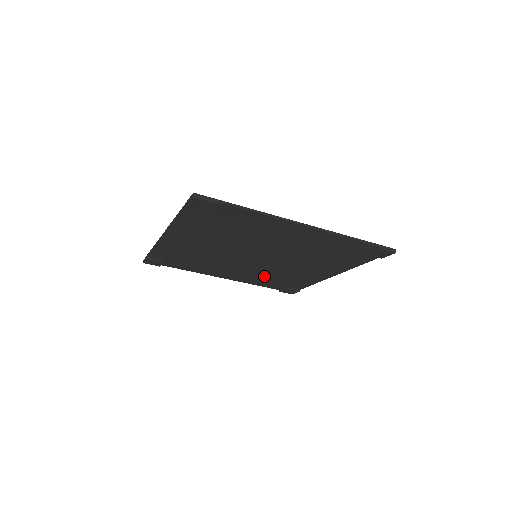
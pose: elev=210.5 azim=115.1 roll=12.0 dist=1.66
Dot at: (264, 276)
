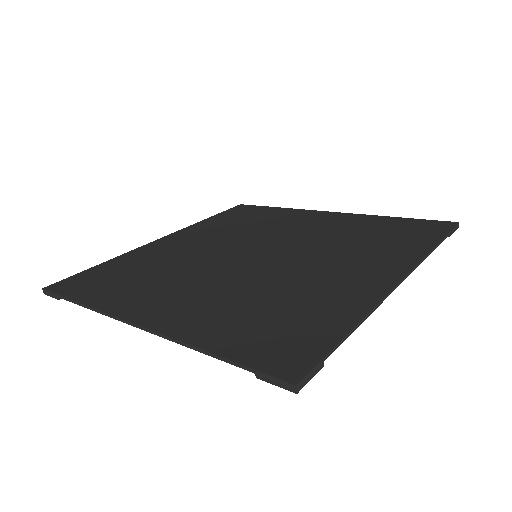
Dot at: occluded
